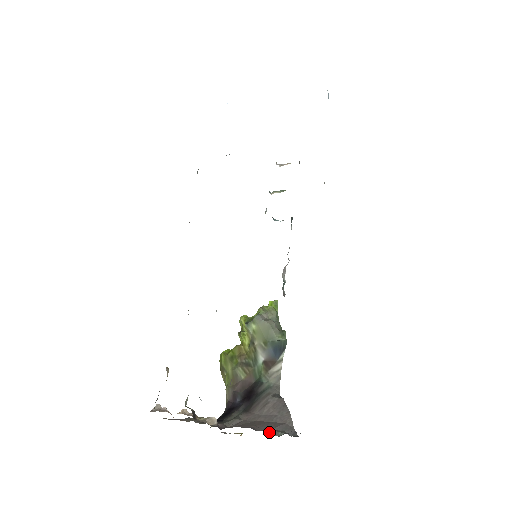
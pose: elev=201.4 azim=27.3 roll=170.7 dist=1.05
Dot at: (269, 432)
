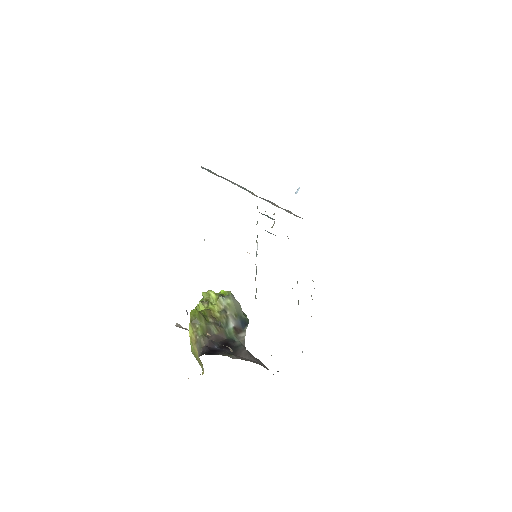
Dot at: occluded
